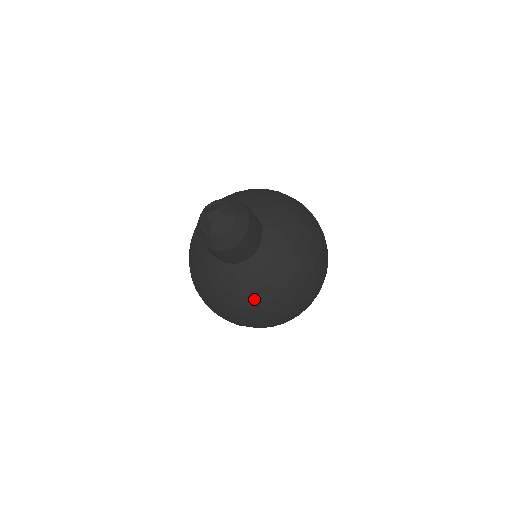
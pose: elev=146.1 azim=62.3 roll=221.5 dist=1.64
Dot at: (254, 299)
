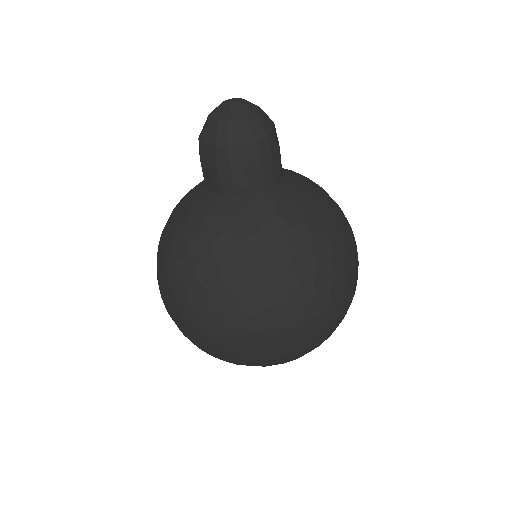
Dot at: (280, 246)
